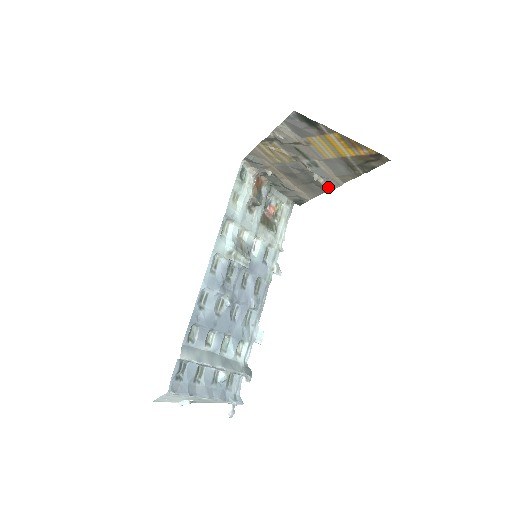
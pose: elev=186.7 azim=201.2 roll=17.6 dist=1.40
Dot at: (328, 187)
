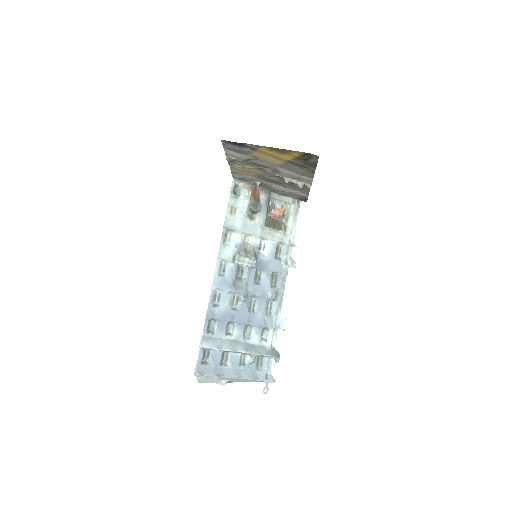
Dot at: (305, 184)
